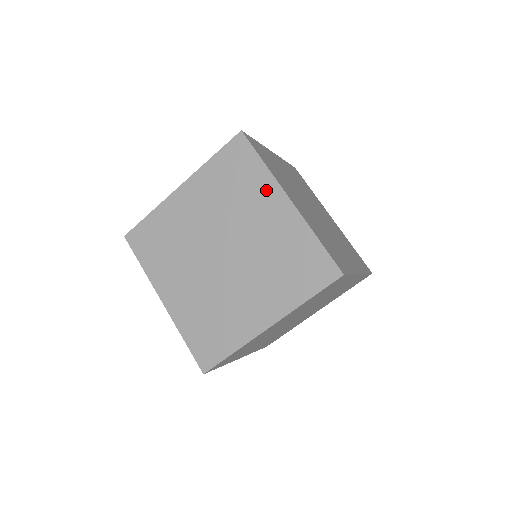
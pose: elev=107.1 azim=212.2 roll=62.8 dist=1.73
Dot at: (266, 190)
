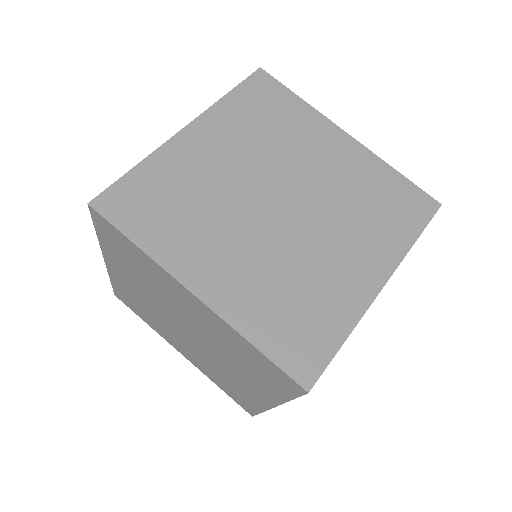
Dot at: (165, 279)
